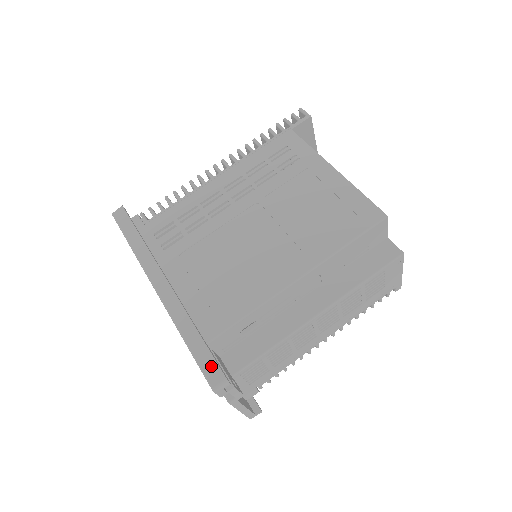
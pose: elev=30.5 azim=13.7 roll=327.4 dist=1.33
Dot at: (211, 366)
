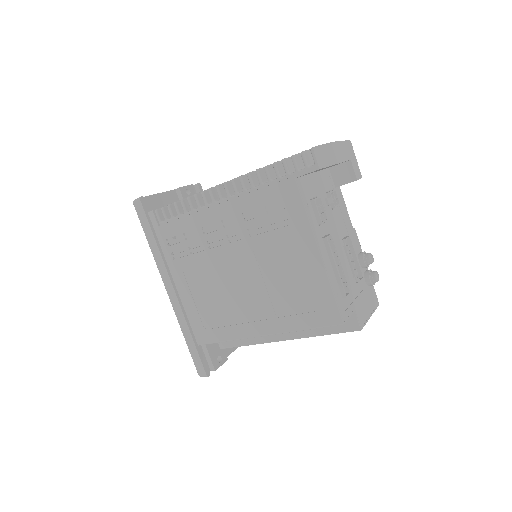
Dot at: (199, 363)
